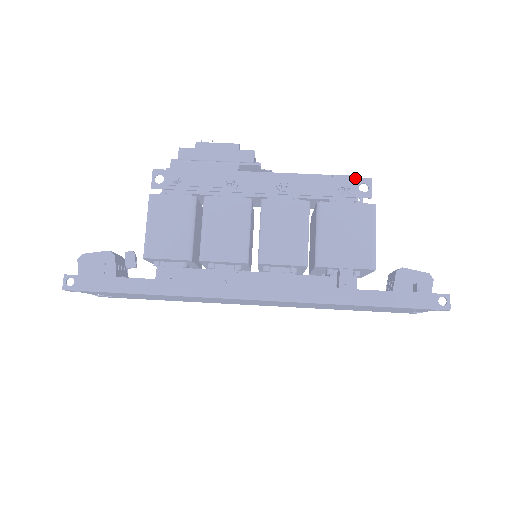
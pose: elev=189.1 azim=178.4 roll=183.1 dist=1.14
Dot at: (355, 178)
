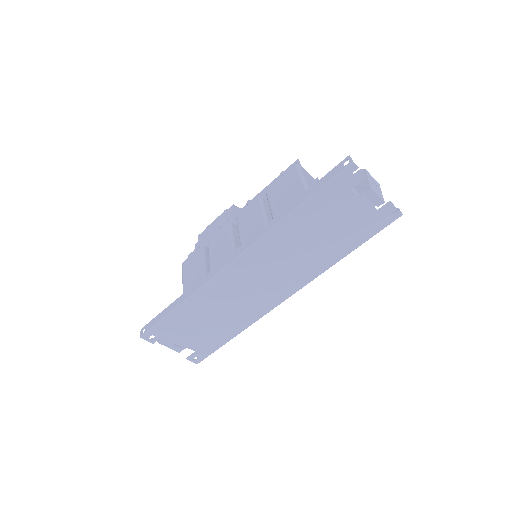
Dot at: (289, 167)
